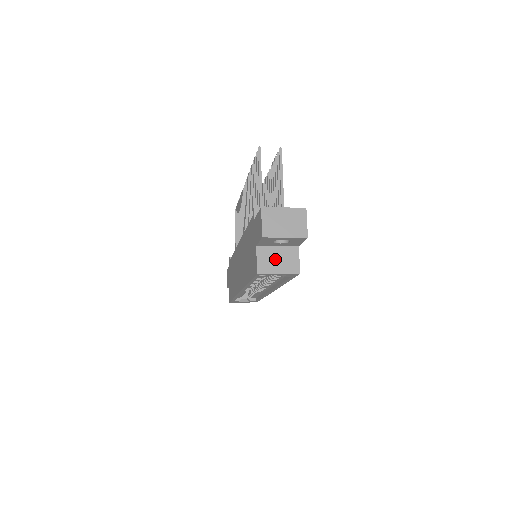
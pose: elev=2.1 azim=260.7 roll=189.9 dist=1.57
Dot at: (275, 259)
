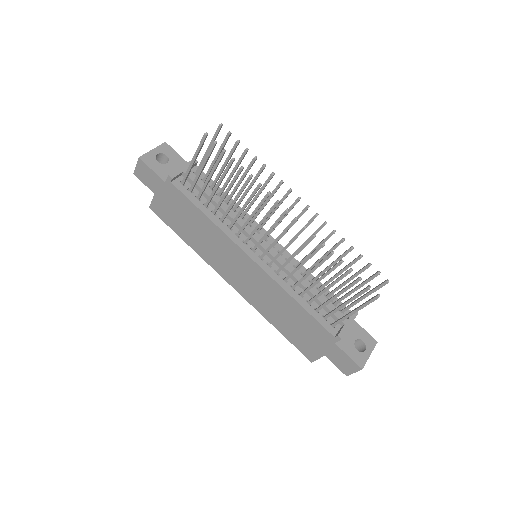
Dot at: occluded
